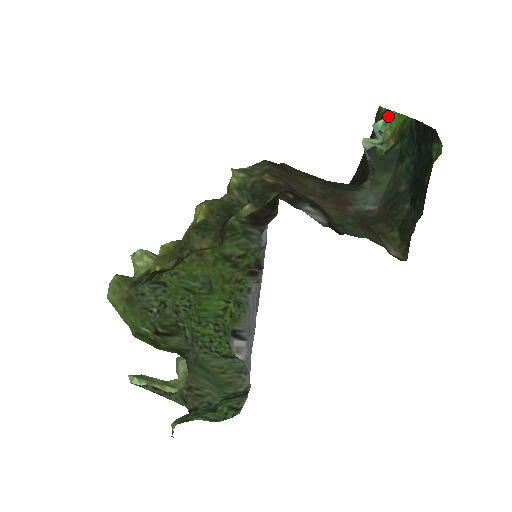
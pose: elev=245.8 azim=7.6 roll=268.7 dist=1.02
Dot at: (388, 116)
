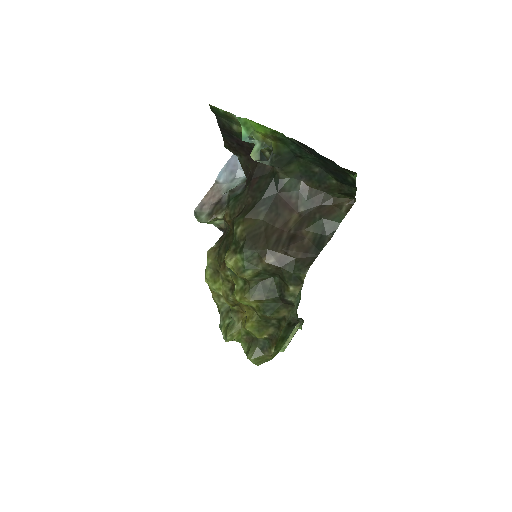
Dot at: (244, 124)
